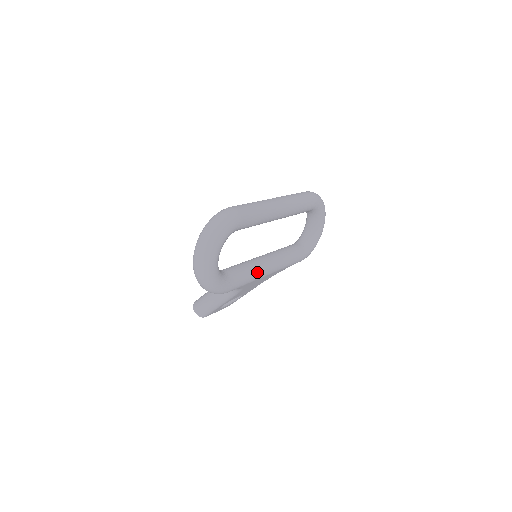
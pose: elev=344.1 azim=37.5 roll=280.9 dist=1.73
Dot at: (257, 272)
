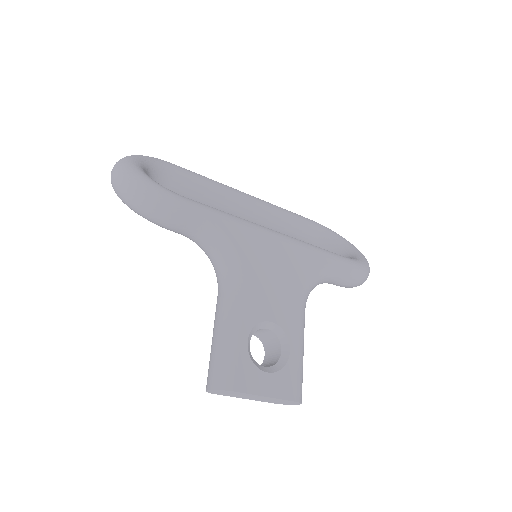
Dot at: (239, 218)
